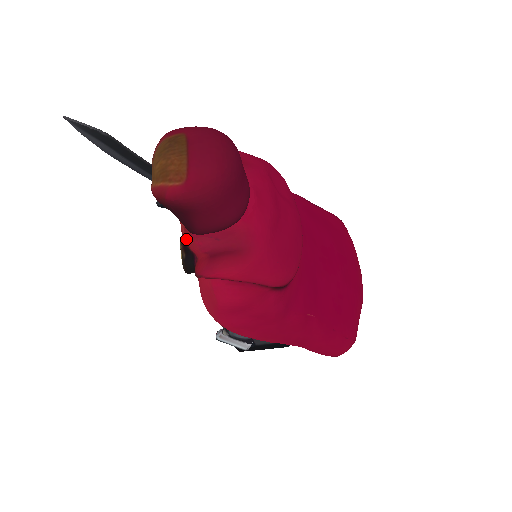
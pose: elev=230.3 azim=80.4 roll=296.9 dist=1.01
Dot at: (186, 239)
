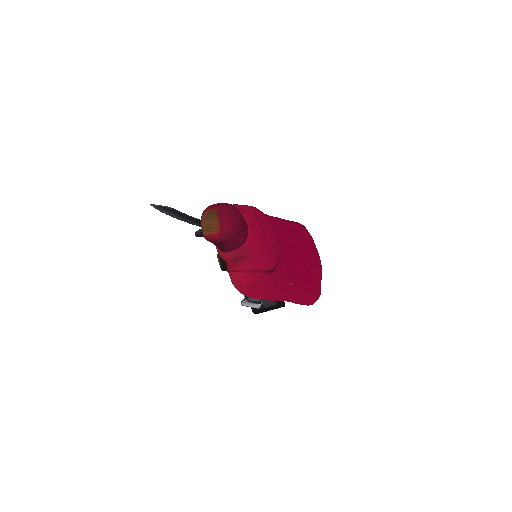
Dot at: (220, 255)
